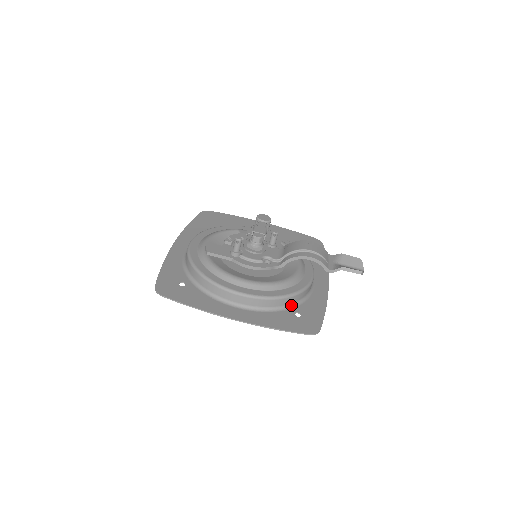
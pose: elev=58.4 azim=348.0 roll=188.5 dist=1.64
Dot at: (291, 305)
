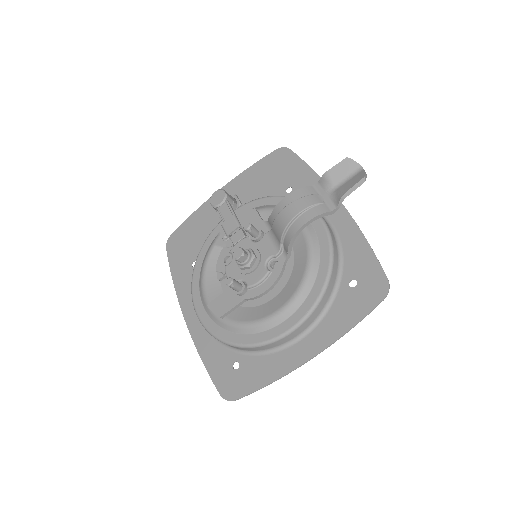
Dot at: (337, 279)
